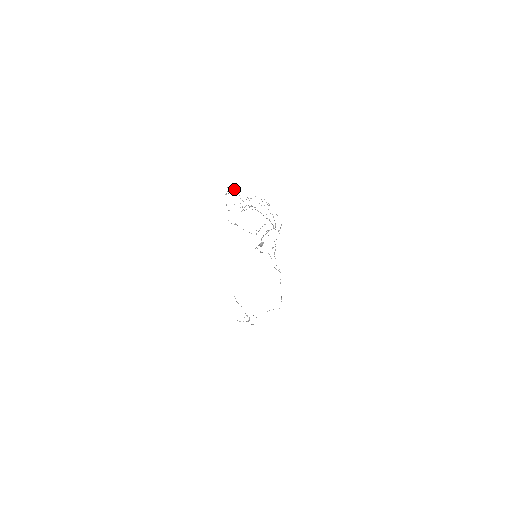
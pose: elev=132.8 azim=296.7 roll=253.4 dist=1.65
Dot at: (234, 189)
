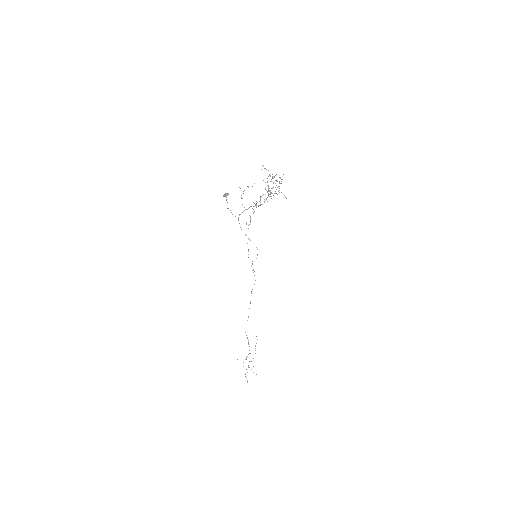
Dot at: (281, 179)
